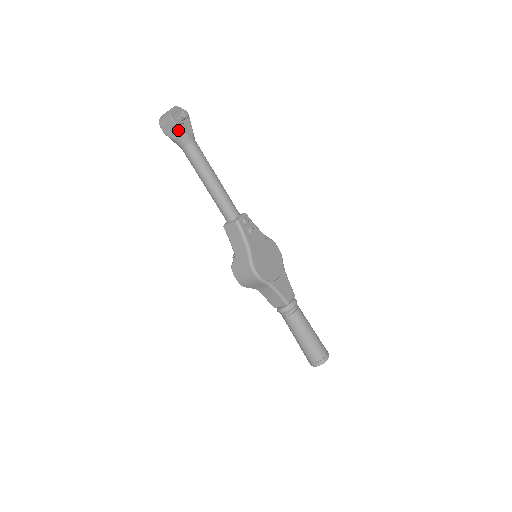
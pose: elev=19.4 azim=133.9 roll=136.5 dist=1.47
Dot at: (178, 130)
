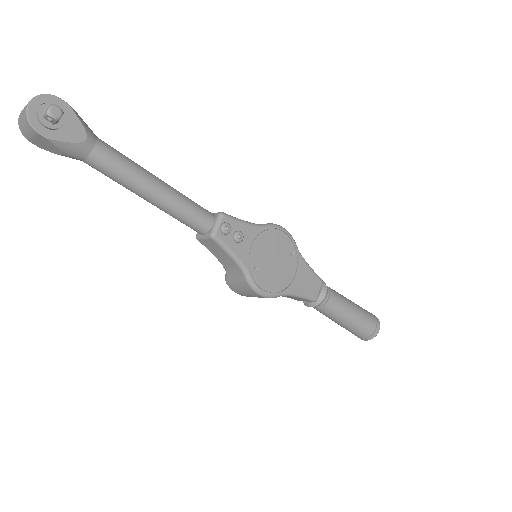
Dot at: (57, 144)
